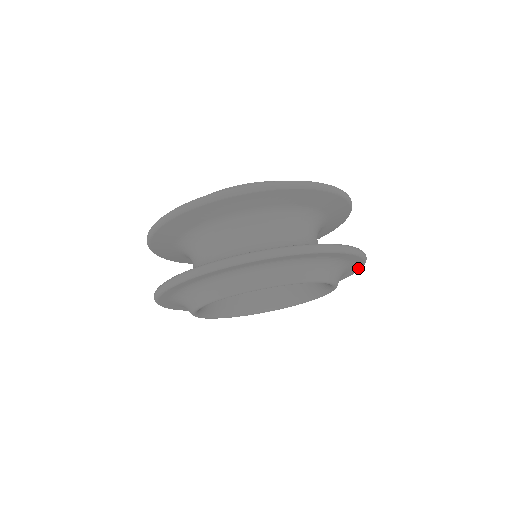
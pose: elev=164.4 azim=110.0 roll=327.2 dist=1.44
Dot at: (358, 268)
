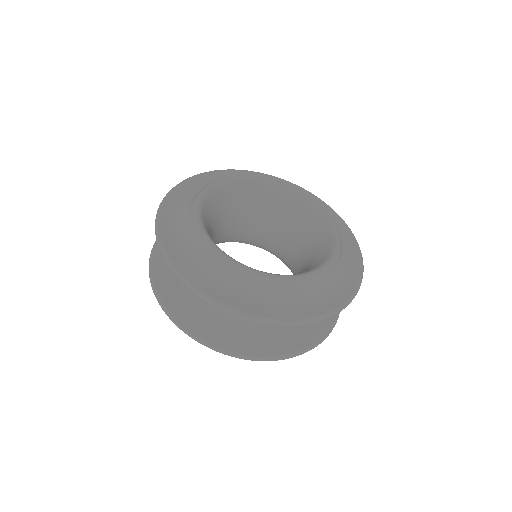
Dot at: occluded
